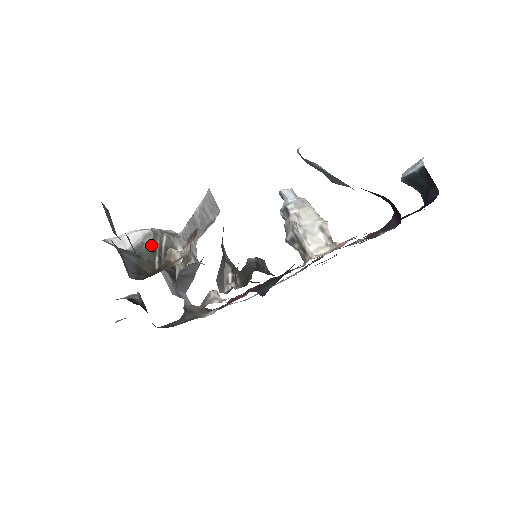
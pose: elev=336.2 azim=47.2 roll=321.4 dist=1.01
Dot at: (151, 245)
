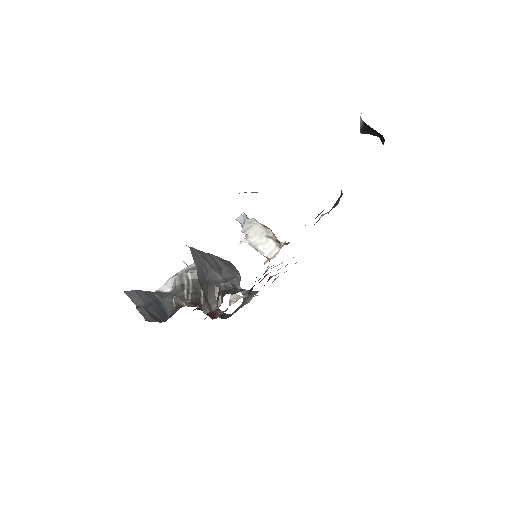
Dot at: (180, 285)
